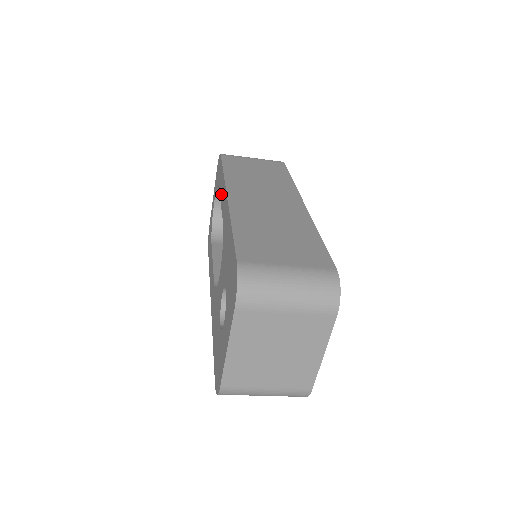
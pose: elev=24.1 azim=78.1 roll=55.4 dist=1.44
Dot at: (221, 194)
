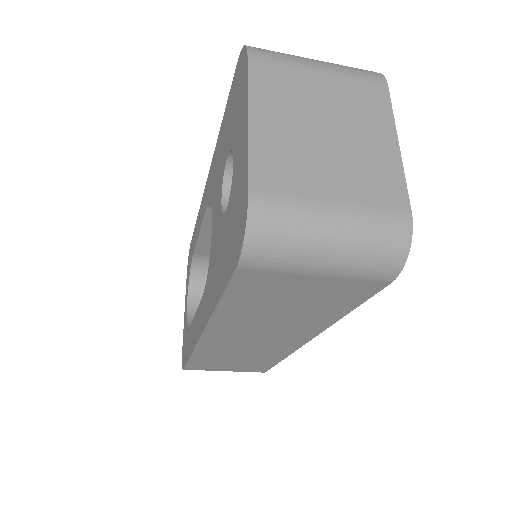
Dot at: (198, 228)
